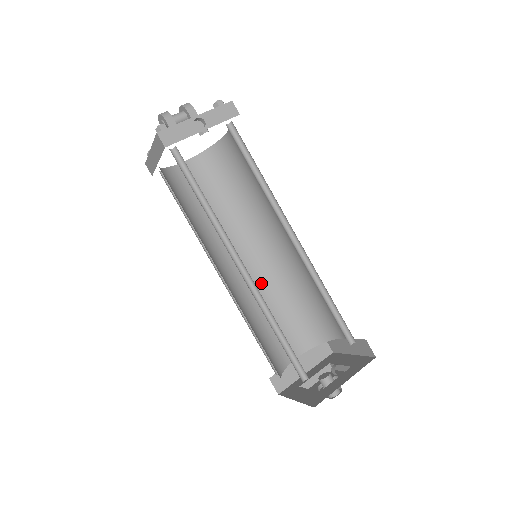
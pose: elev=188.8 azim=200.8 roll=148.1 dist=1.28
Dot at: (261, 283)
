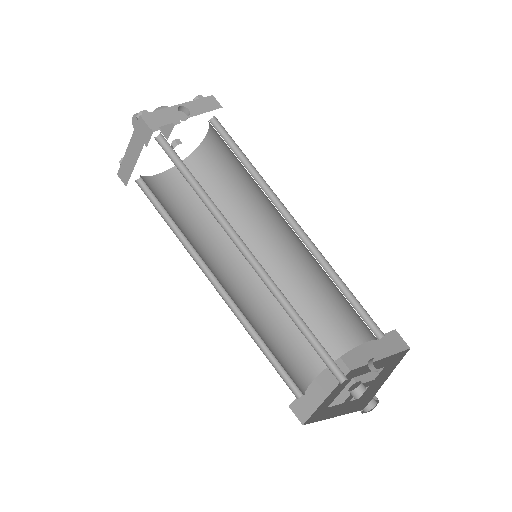
Dot at: (260, 297)
